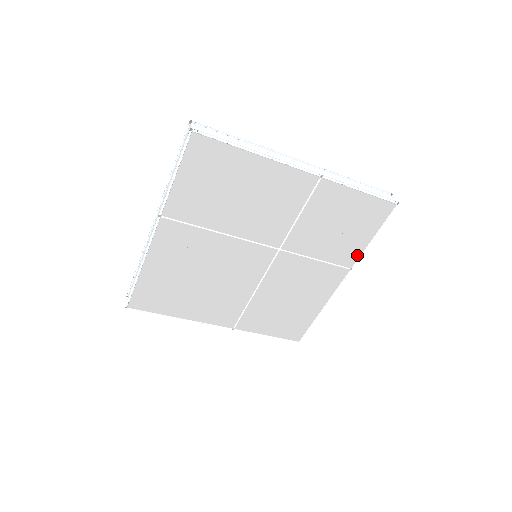
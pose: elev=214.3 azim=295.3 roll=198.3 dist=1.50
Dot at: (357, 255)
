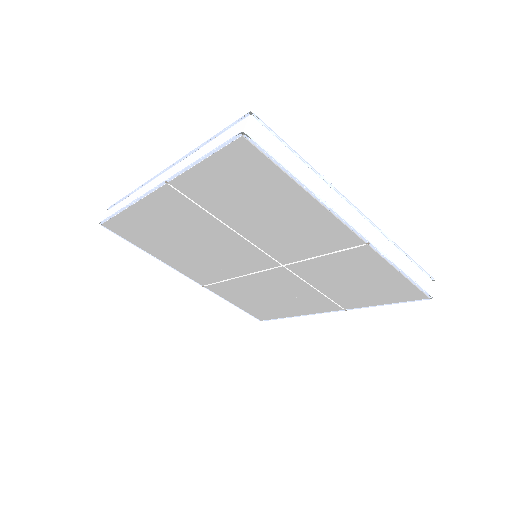
Dot at: (359, 305)
